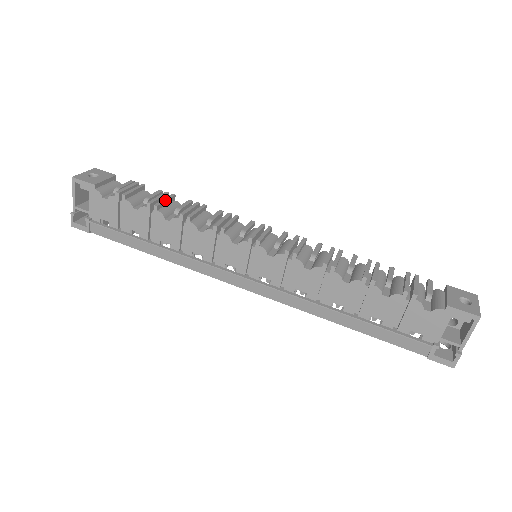
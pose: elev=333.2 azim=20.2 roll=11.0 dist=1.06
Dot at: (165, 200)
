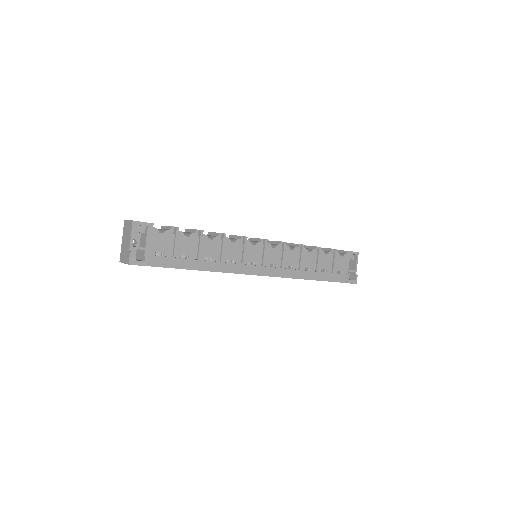
Dot at: occluded
